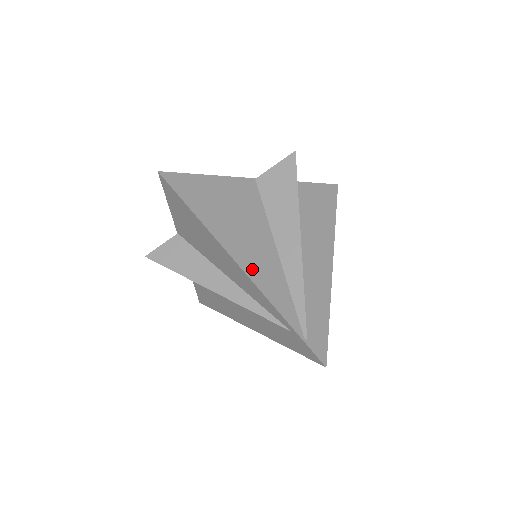
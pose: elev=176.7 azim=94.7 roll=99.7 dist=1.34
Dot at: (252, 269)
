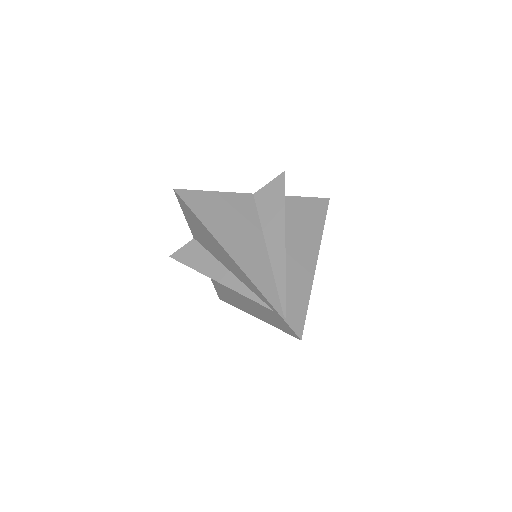
Dot at: (244, 262)
